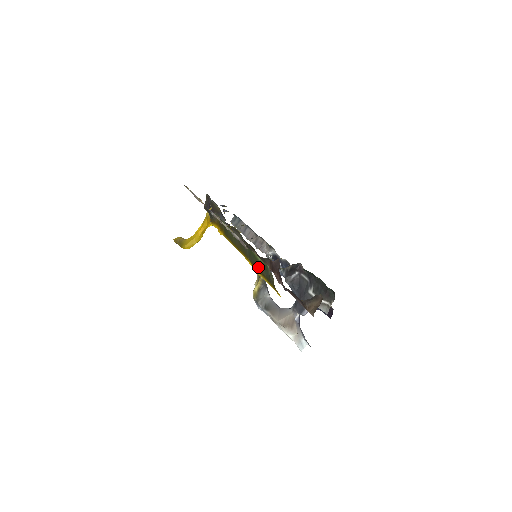
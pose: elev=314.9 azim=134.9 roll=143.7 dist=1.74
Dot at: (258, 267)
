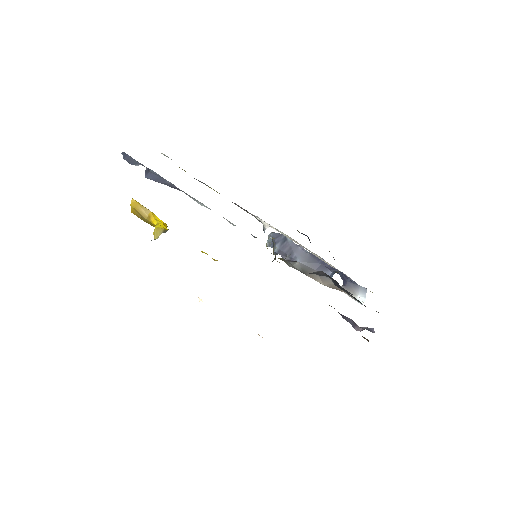
Dot at: occluded
